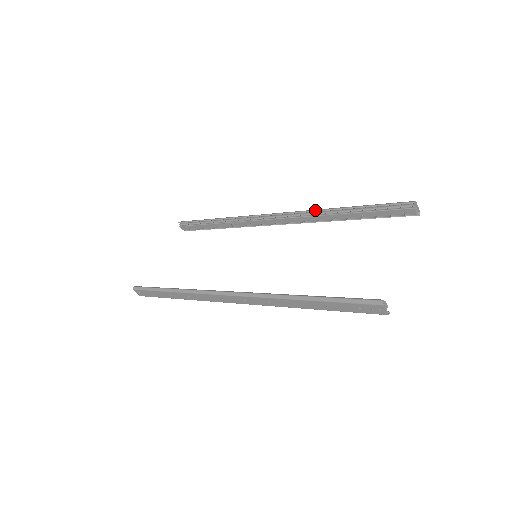
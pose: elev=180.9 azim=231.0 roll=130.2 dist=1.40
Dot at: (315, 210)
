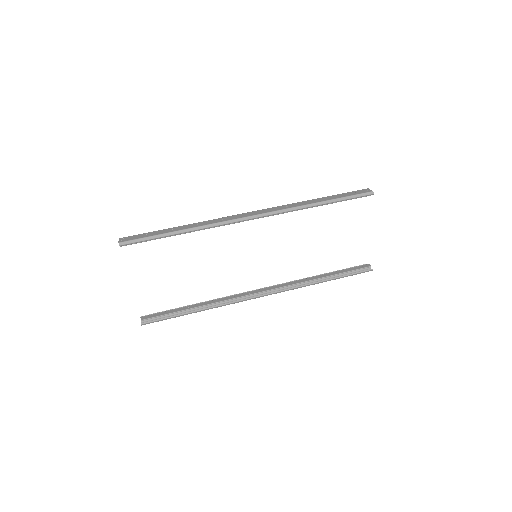
Dot at: (297, 210)
